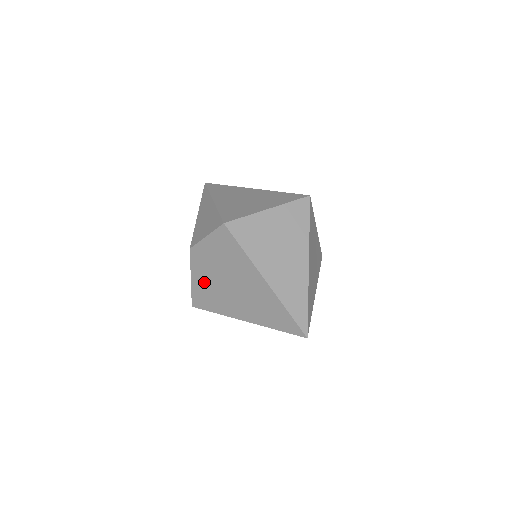
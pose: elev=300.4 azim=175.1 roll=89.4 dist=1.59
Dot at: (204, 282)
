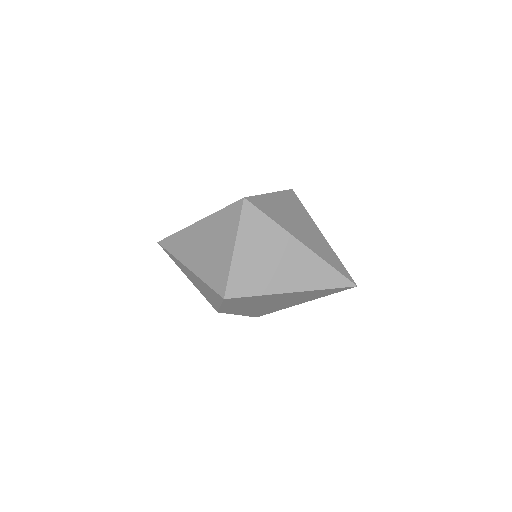
Dot at: occluded
